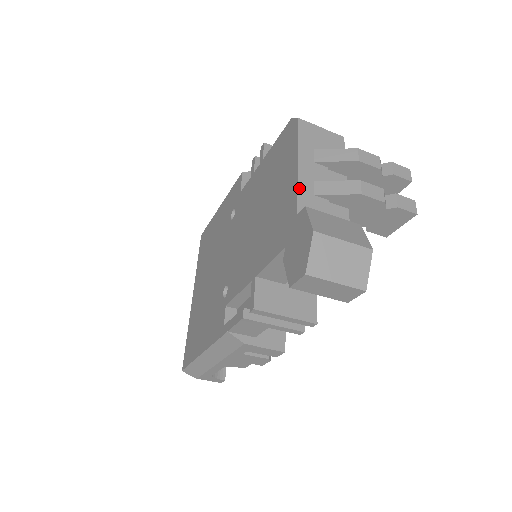
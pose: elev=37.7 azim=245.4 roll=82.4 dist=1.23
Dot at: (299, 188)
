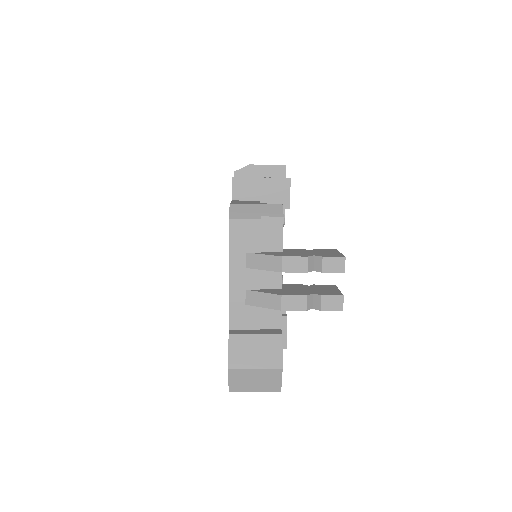
Dot at: (231, 303)
